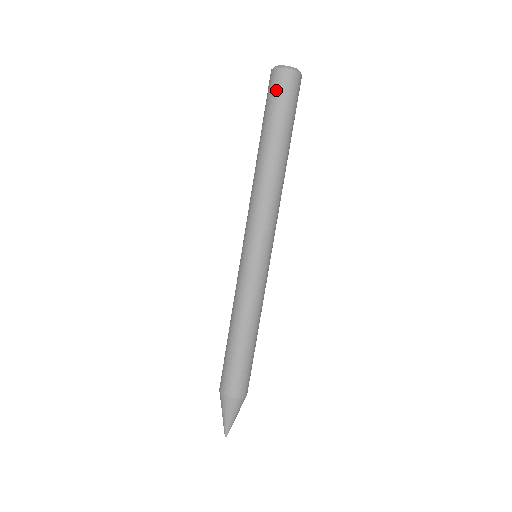
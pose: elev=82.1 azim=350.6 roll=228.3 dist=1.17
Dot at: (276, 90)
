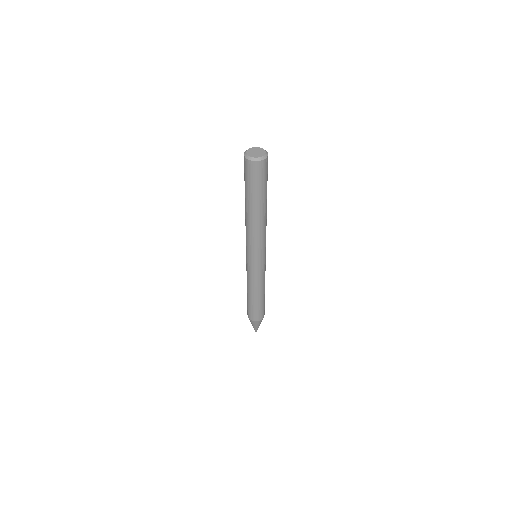
Dot at: (250, 174)
